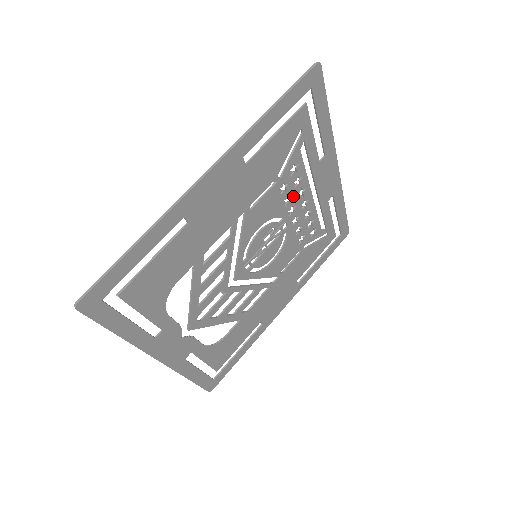
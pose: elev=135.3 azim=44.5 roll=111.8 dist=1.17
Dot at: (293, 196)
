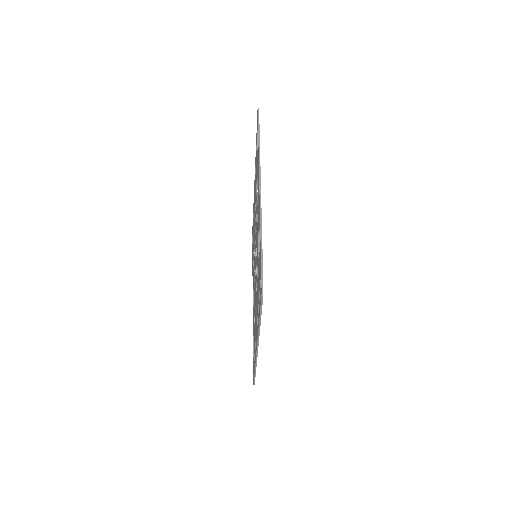
Dot at: occluded
